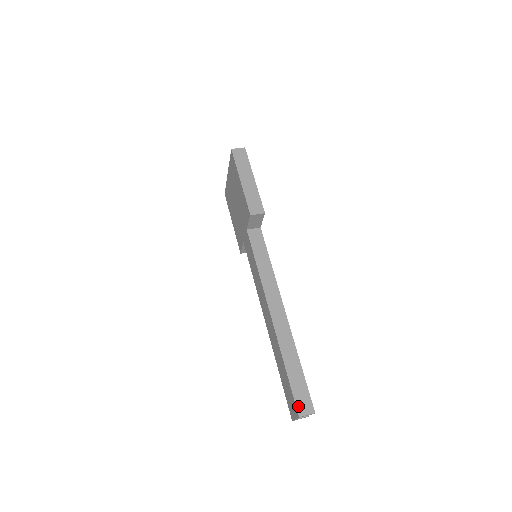
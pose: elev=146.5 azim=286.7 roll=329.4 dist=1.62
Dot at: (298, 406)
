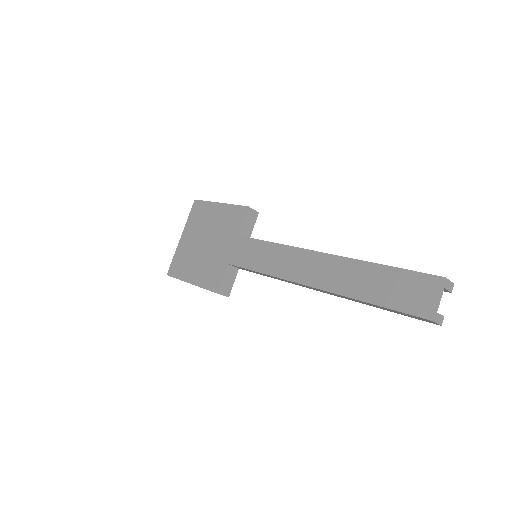
Dot at: (432, 275)
